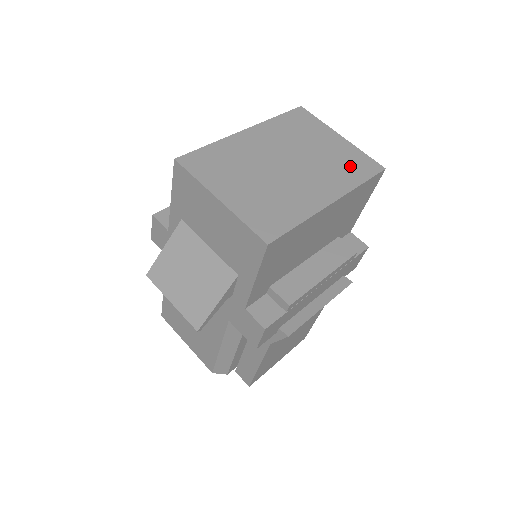
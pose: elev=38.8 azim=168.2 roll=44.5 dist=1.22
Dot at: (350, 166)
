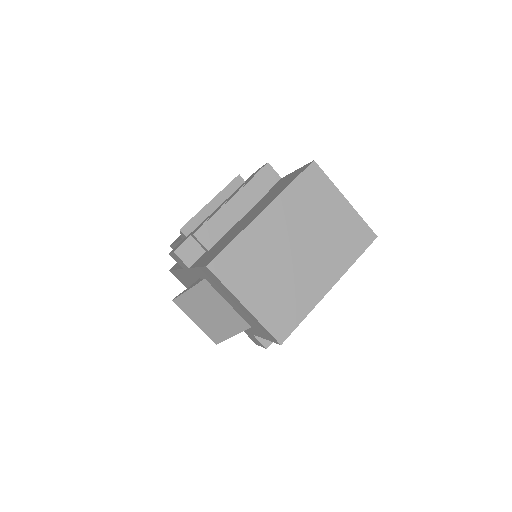
Dot at: (349, 241)
